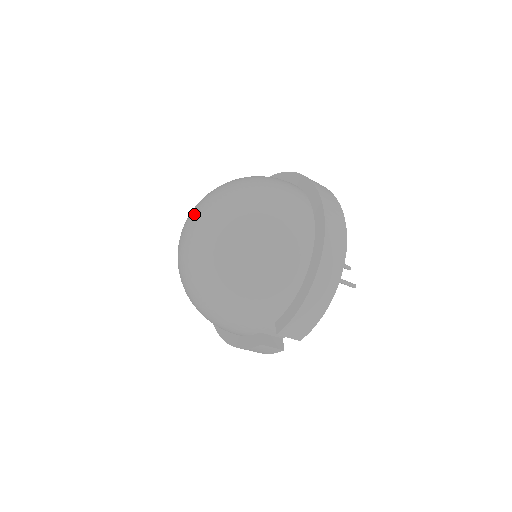
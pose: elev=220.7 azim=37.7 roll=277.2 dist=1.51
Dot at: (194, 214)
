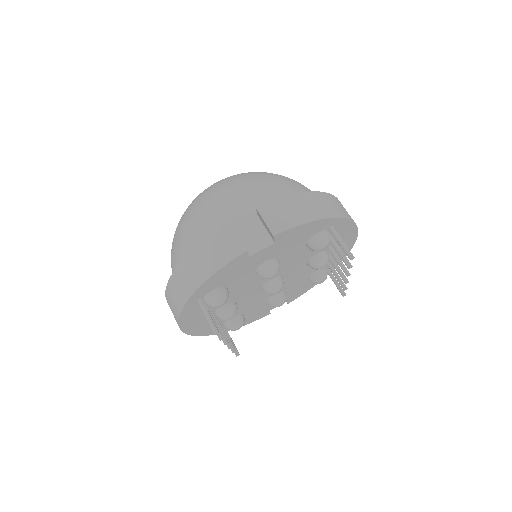
Dot at: occluded
